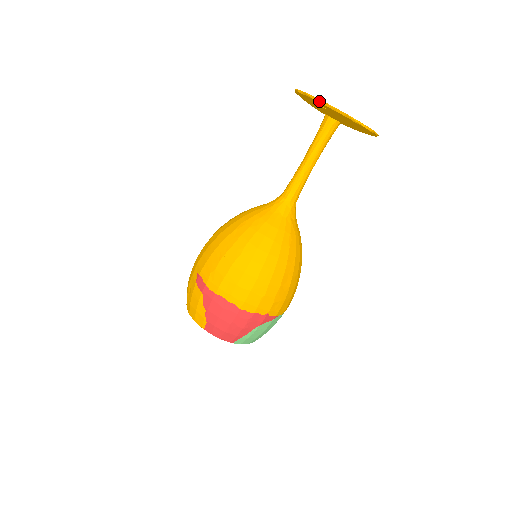
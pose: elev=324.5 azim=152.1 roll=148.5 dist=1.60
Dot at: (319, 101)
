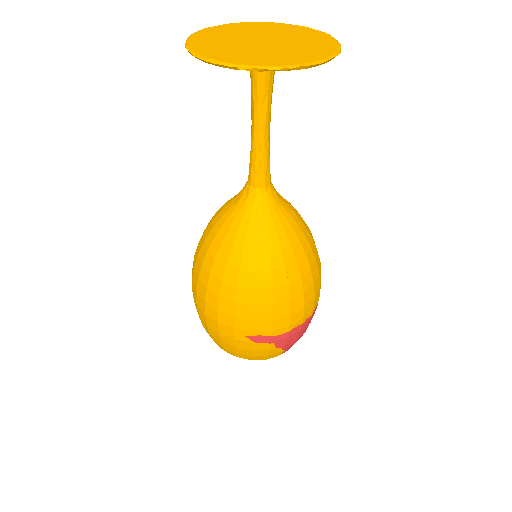
Dot at: (297, 69)
